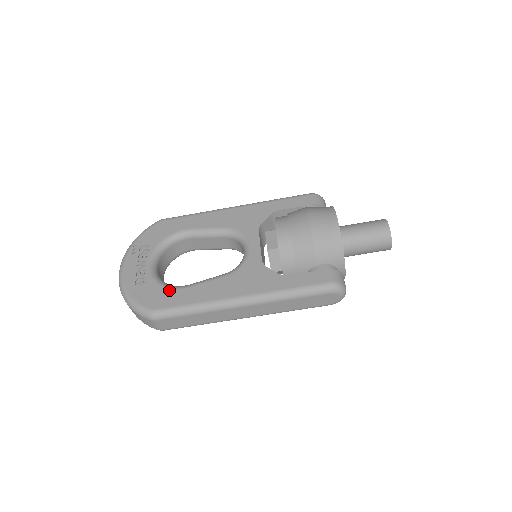
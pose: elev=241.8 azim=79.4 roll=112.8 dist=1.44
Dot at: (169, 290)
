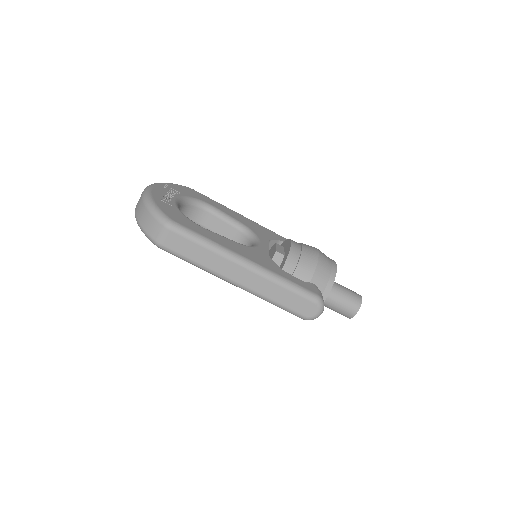
Dot at: (190, 220)
